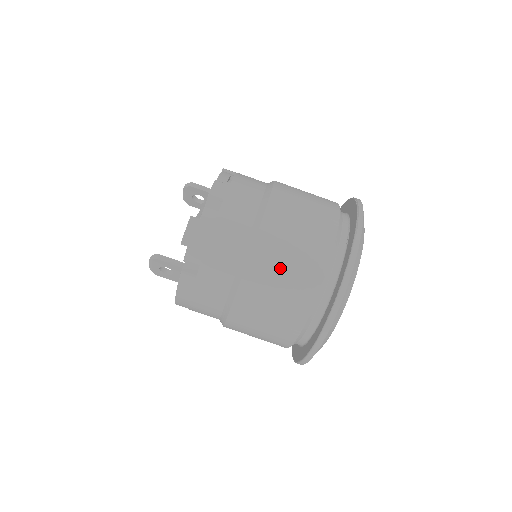
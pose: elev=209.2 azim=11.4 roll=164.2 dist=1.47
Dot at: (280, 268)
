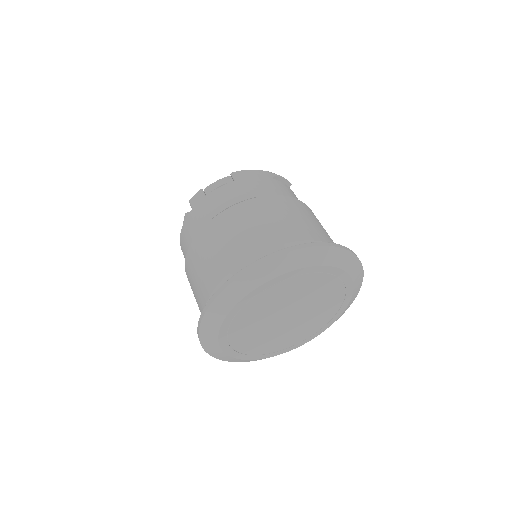
Dot at: (192, 283)
